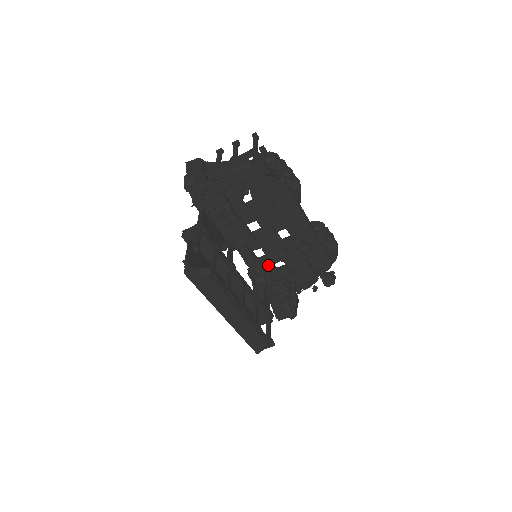
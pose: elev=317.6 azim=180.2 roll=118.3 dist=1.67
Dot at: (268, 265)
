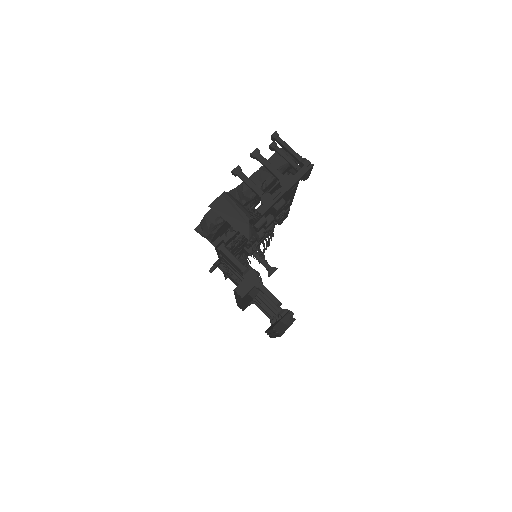
Dot at: (240, 251)
